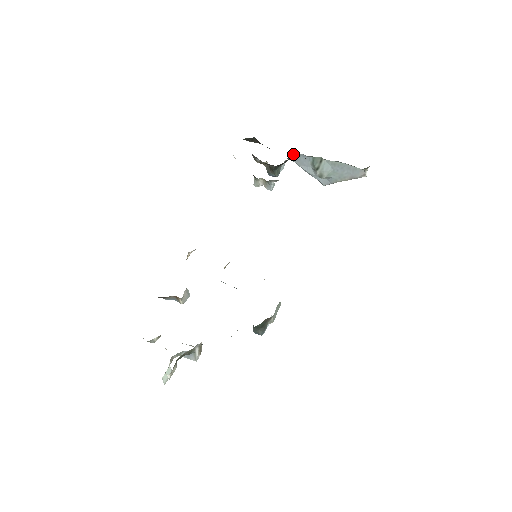
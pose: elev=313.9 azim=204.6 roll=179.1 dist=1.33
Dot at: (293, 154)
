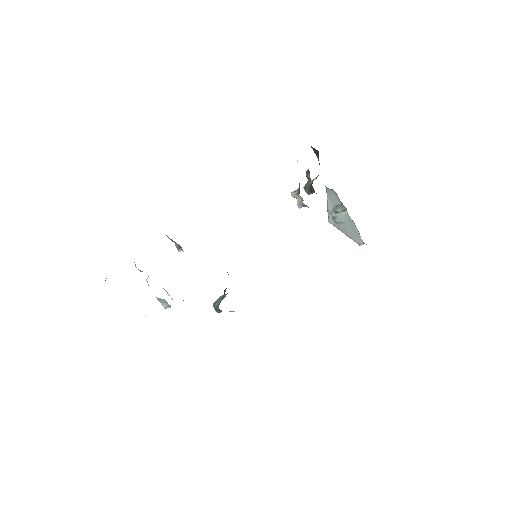
Dot at: (332, 189)
